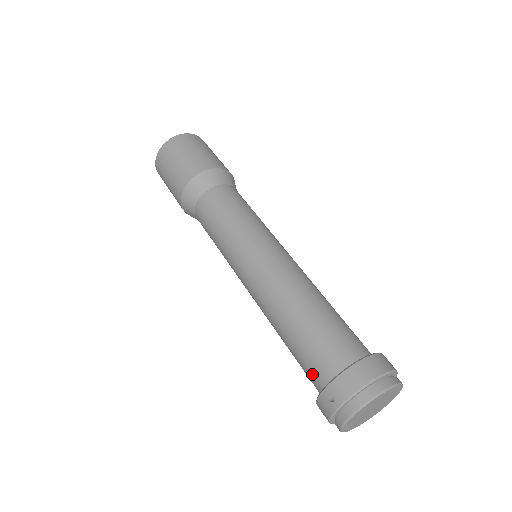
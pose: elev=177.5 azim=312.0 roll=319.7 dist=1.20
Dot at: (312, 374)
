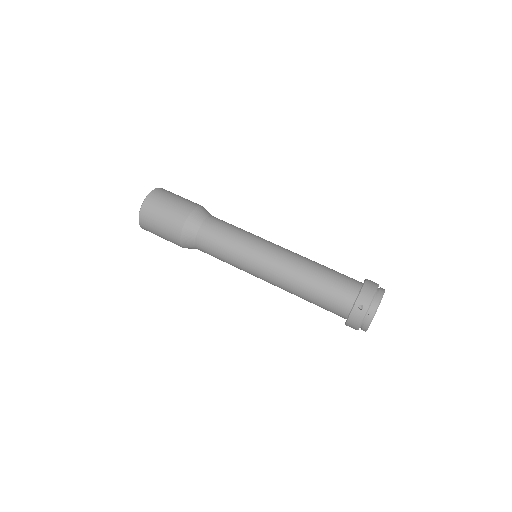
Dot at: (339, 303)
